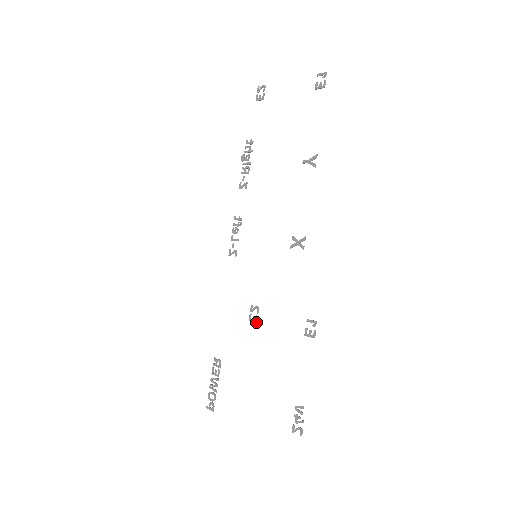
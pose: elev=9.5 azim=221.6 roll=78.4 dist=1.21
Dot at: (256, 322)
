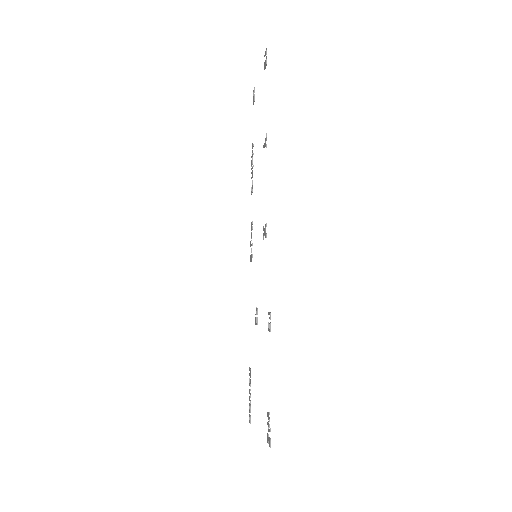
Dot at: (257, 324)
